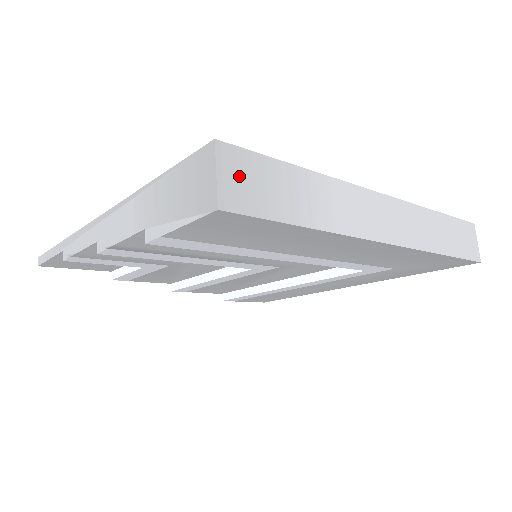
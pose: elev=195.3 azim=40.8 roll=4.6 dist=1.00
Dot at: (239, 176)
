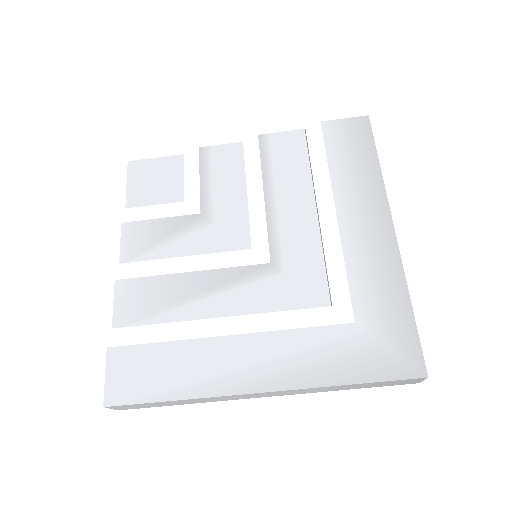
Dot at: occluded
